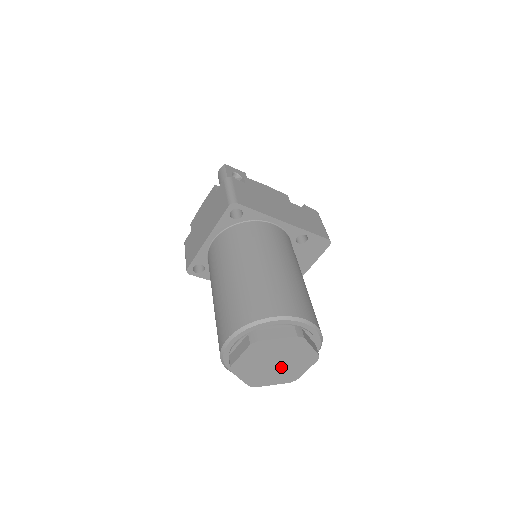
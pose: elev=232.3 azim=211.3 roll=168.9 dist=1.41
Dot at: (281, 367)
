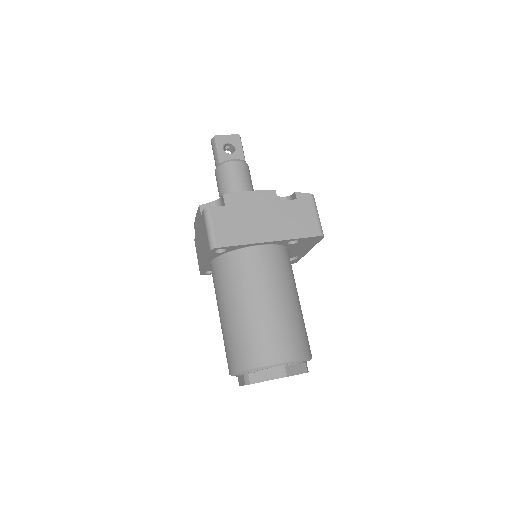
Dot at: occluded
